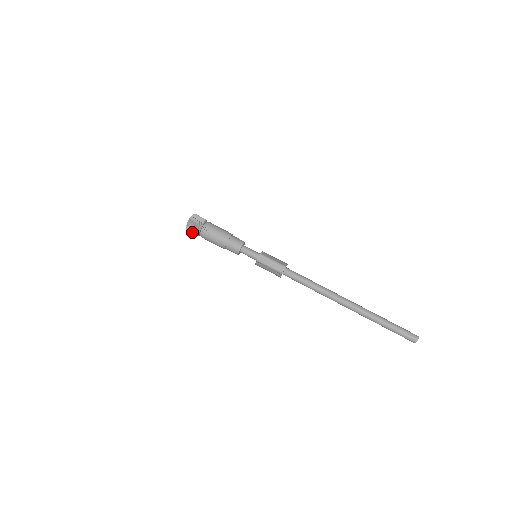
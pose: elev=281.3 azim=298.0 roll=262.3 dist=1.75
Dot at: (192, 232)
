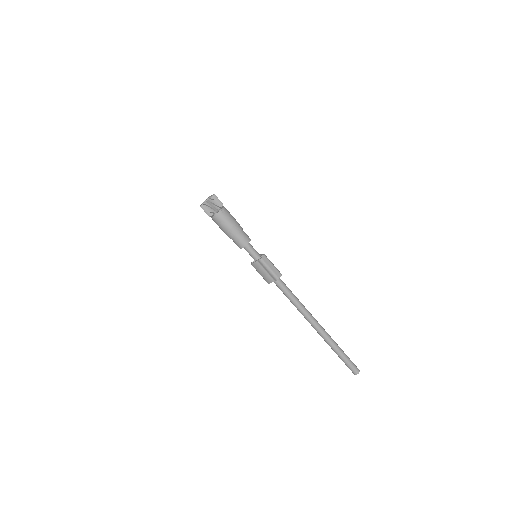
Dot at: (208, 210)
